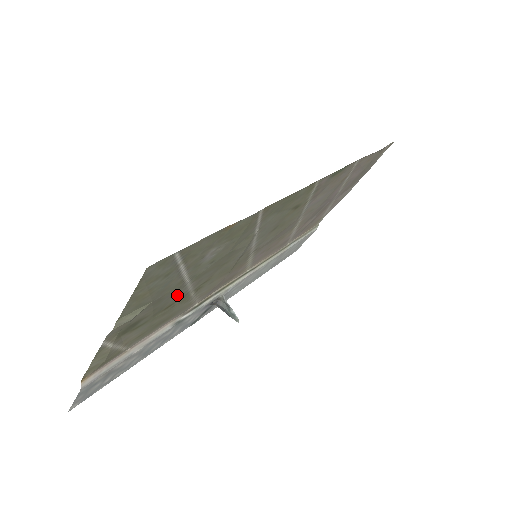
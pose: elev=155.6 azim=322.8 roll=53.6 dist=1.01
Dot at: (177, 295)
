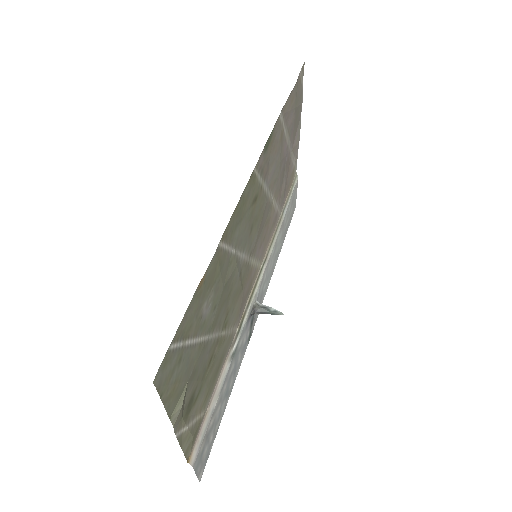
Dot at: (208, 351)
